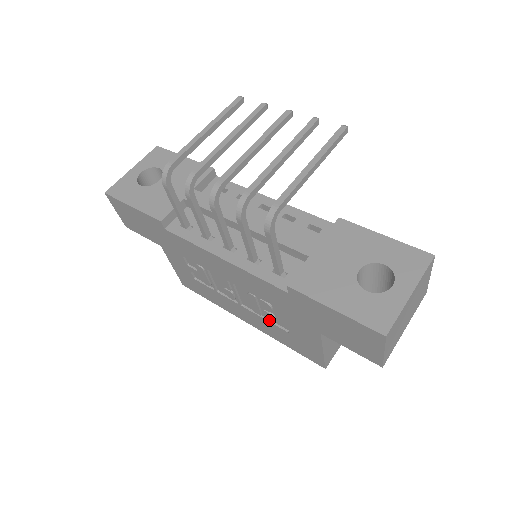
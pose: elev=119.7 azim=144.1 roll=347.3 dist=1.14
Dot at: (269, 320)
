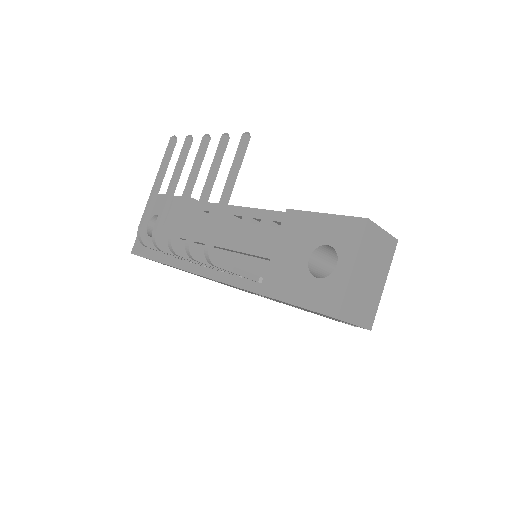
Dot at: occluded
